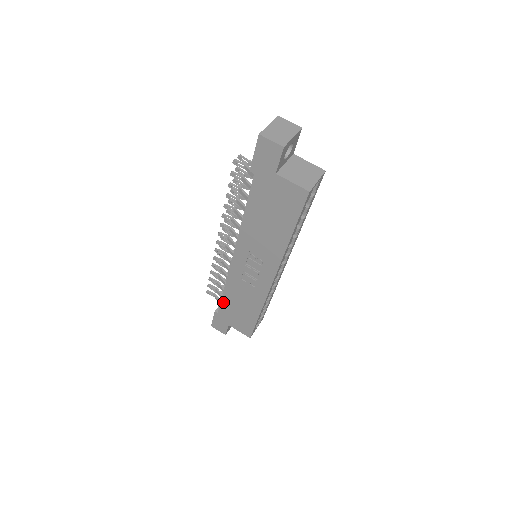
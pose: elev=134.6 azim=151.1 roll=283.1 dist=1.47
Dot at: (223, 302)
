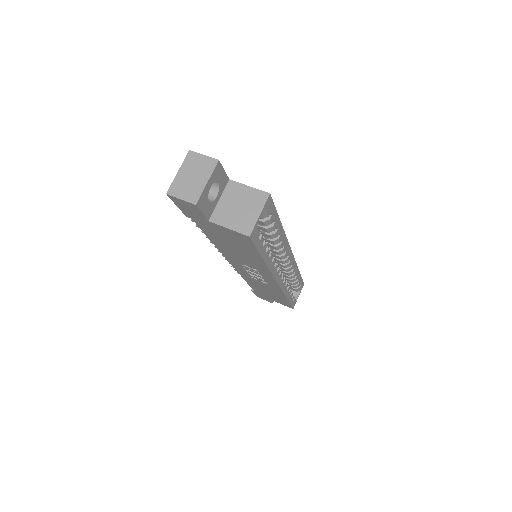
Dot at: (252, 287)
